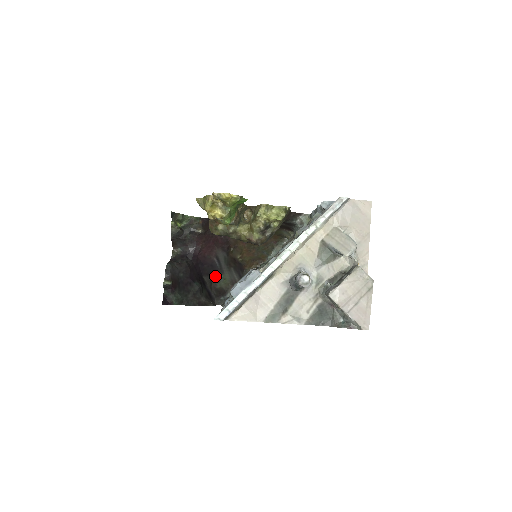
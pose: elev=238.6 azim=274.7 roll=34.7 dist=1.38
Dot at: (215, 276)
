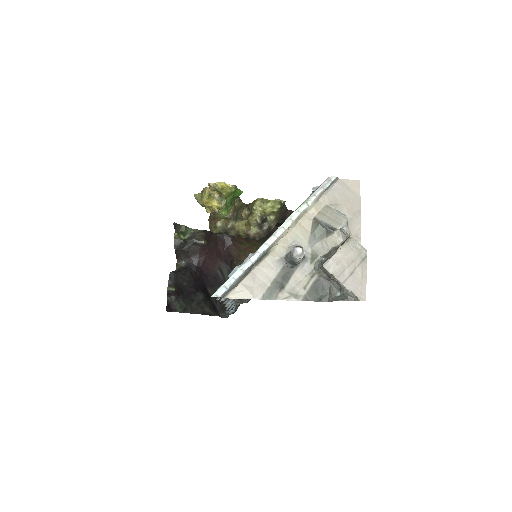
Dot at: occluded
